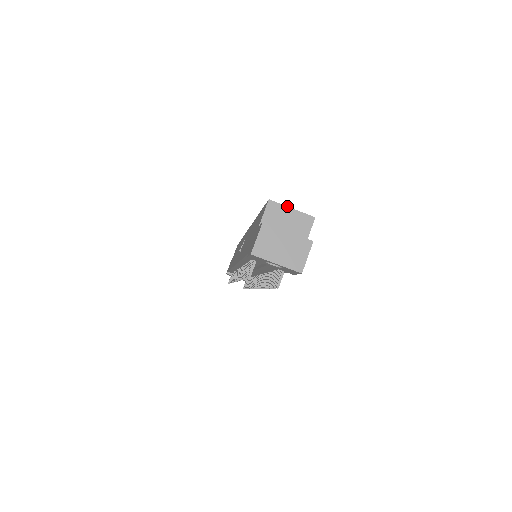
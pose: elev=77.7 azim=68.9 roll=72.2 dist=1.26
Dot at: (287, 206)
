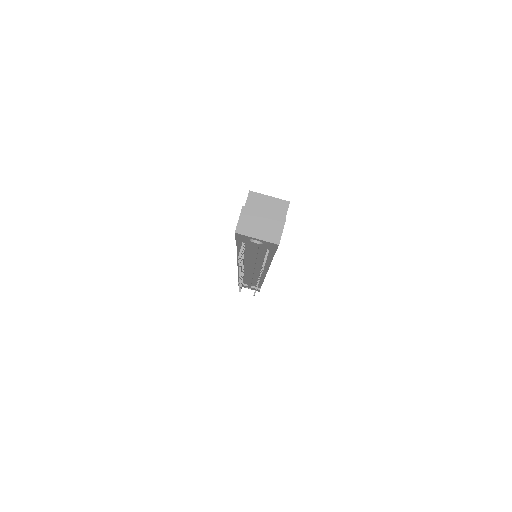
Dot at: occluded
